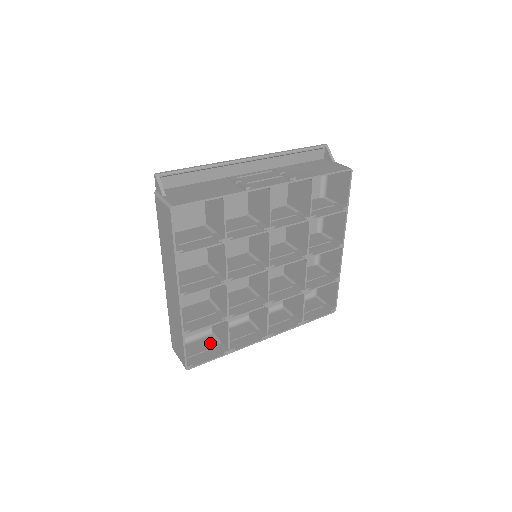
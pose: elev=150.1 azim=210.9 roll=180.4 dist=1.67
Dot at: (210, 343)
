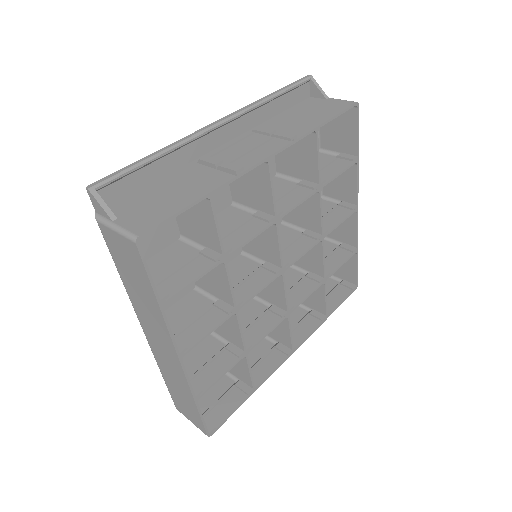
Dot at: (224, 384)
